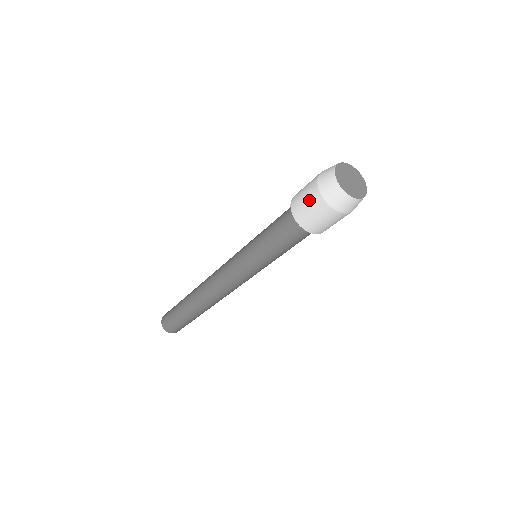
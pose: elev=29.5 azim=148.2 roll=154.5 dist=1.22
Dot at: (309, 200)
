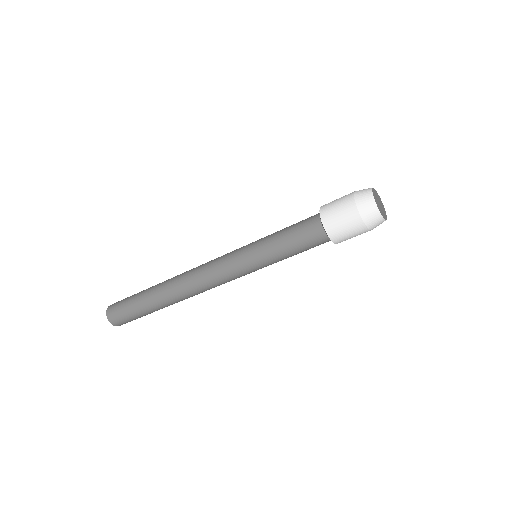
Dot at: (348, 222)
